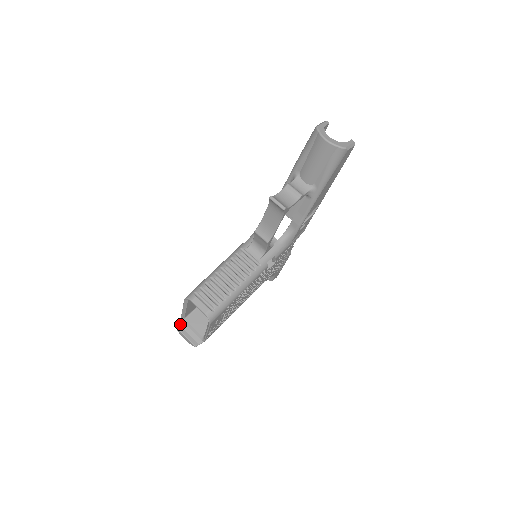
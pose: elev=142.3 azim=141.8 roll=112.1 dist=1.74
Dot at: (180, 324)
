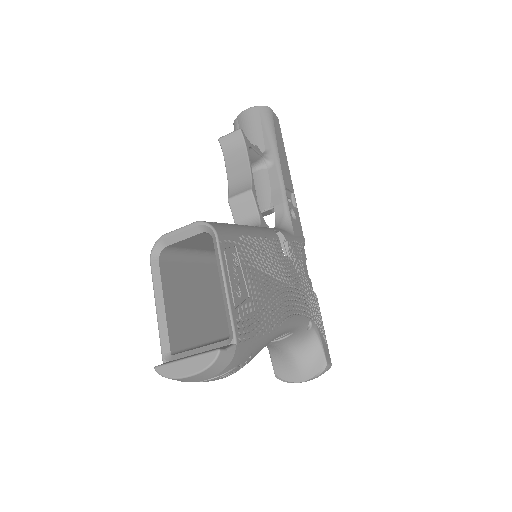
Dot at: occluded
